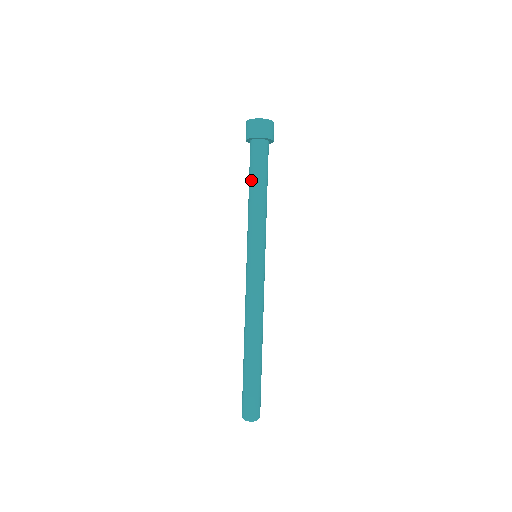
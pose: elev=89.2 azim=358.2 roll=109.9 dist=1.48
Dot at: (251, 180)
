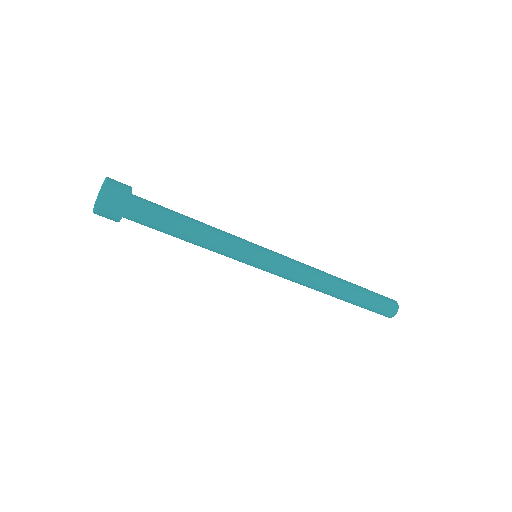
Dot at: (174, 233)
